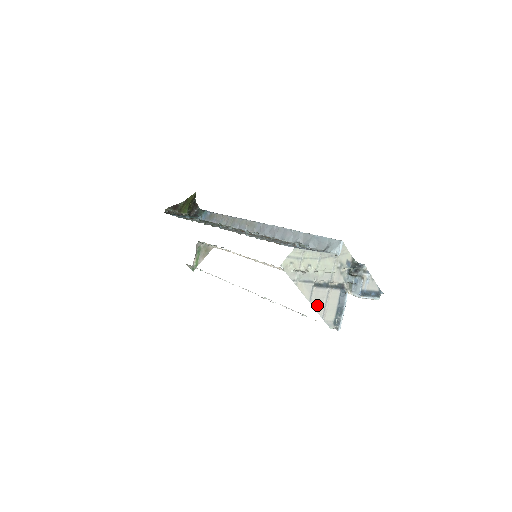
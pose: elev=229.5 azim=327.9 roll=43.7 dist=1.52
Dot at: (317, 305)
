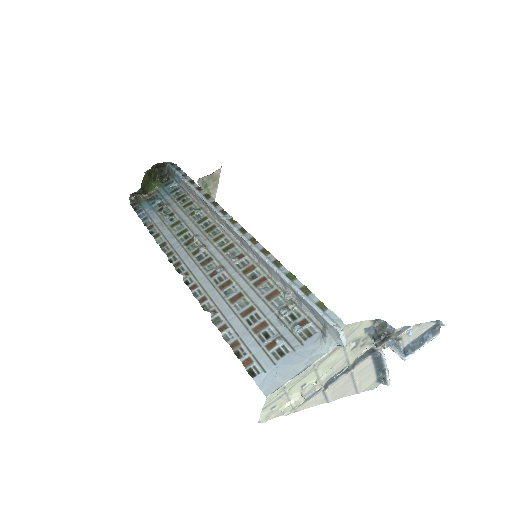
Dot at: (341, 393)
